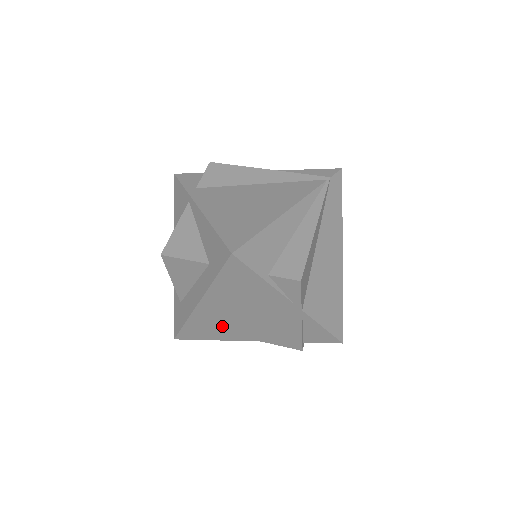
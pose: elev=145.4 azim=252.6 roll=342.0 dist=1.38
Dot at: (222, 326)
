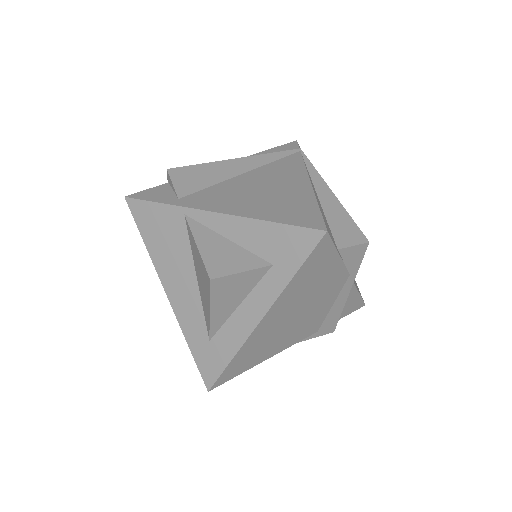
Dot at: (270, 342)
